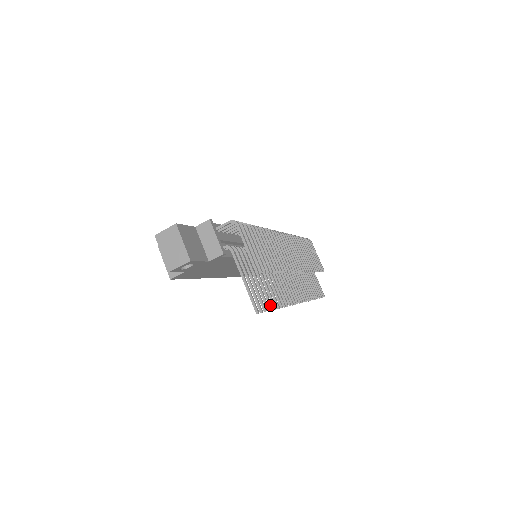
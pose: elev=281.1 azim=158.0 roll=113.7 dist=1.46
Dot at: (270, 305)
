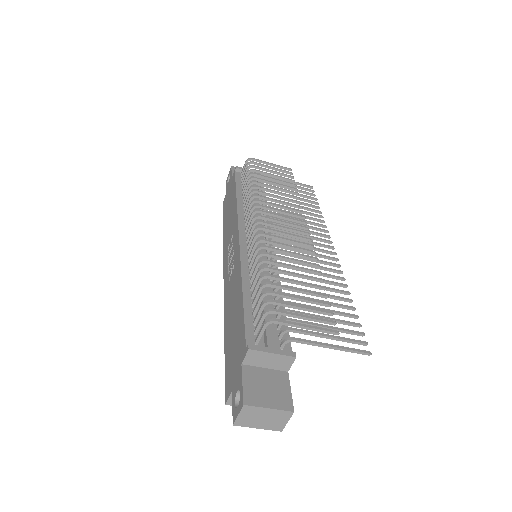
Dot at: (353, 317)
